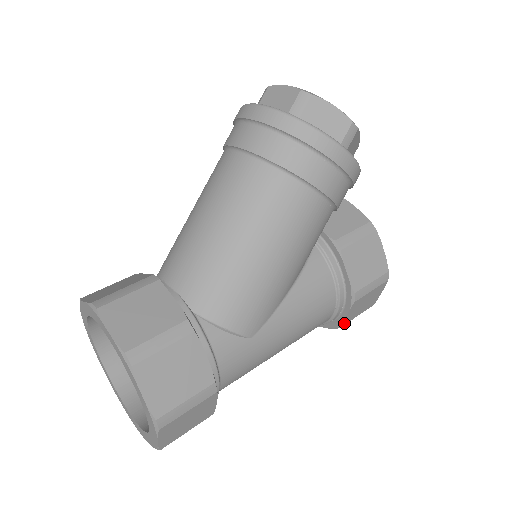
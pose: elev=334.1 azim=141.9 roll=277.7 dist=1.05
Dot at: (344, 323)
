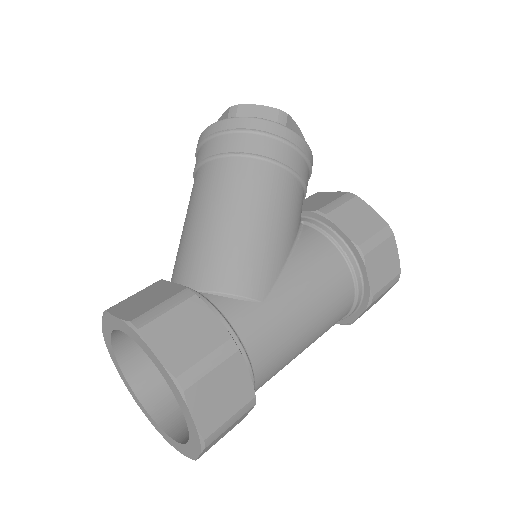
Dot at: (373, 291)
